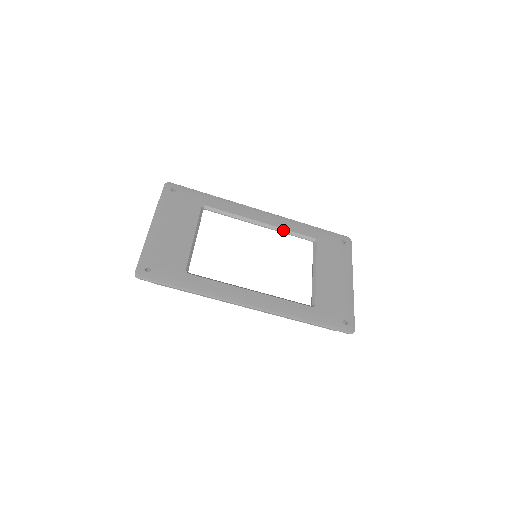
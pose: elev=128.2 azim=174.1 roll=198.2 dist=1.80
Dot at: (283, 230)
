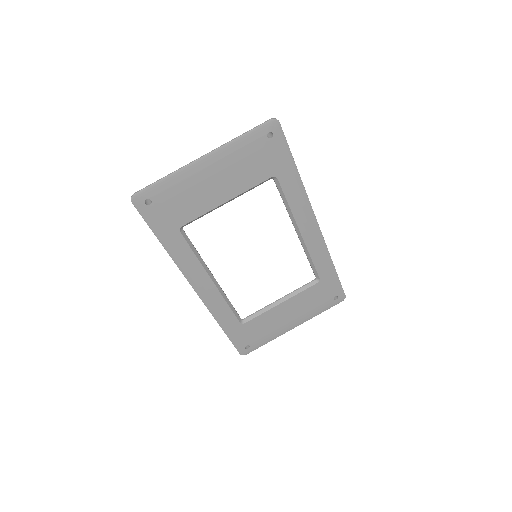
Dot at: (308, 253)
